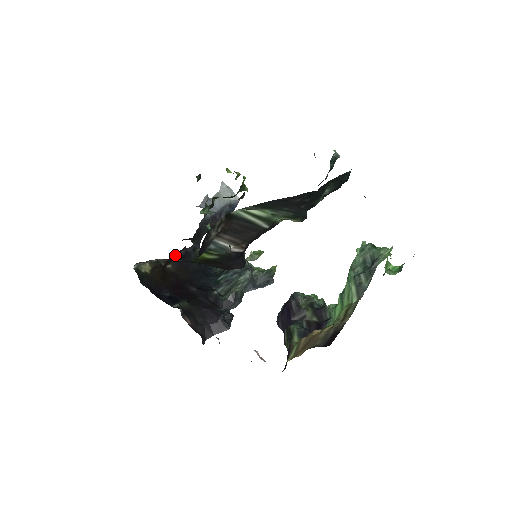
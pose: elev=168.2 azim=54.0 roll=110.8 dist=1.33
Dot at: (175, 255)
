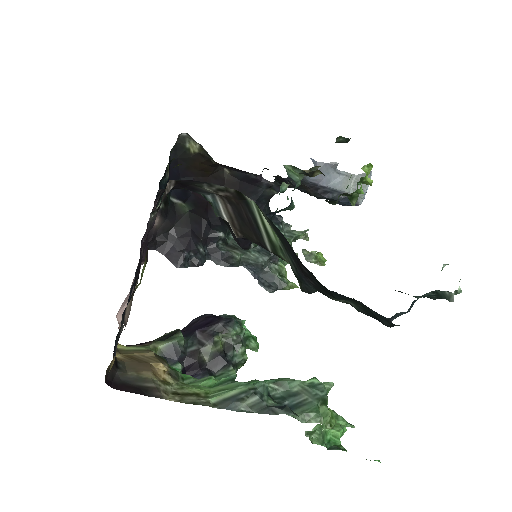
Dot at: (238, 169)
